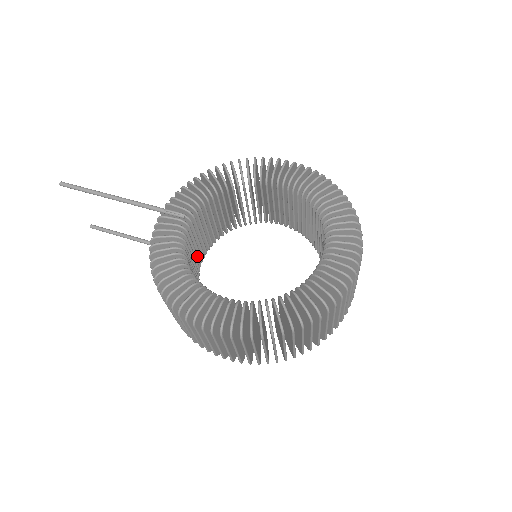
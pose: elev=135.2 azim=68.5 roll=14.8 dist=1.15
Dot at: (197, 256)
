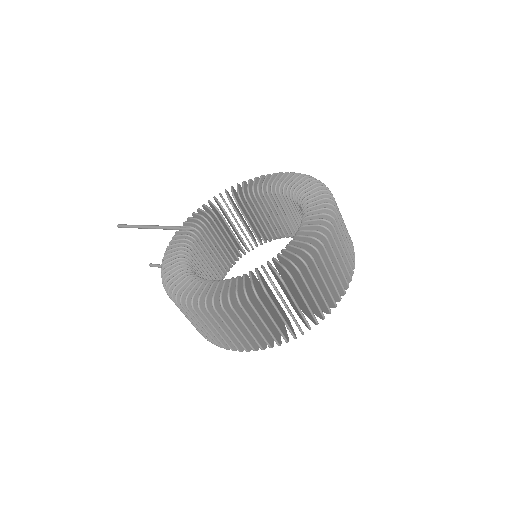
Dot at: (214, 267)
